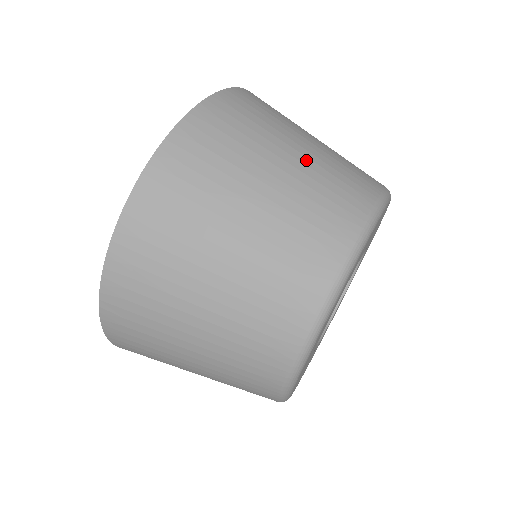
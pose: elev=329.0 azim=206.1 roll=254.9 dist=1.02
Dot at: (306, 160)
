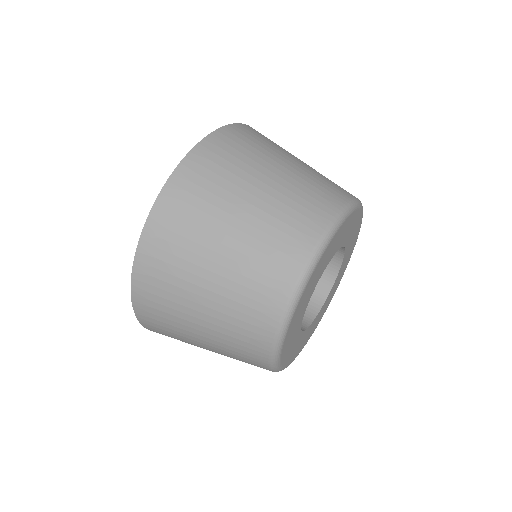
Dot at: (253, 220)
